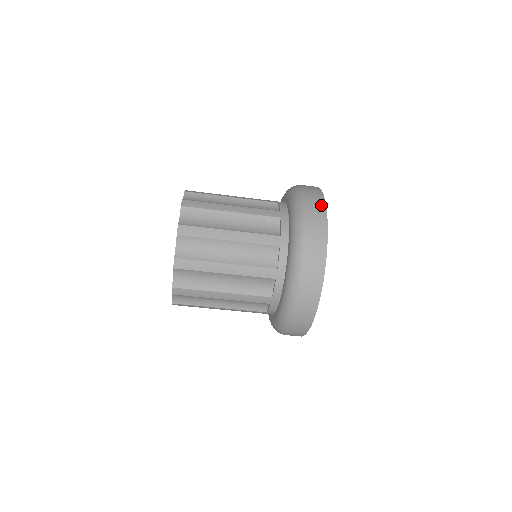
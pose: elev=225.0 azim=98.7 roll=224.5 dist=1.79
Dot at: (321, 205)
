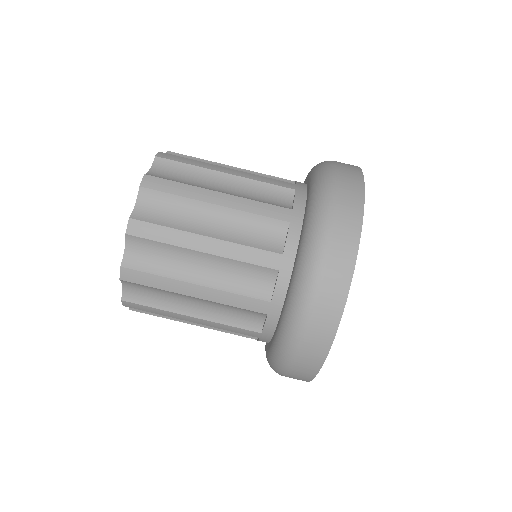
Dot at: (356, 173)
